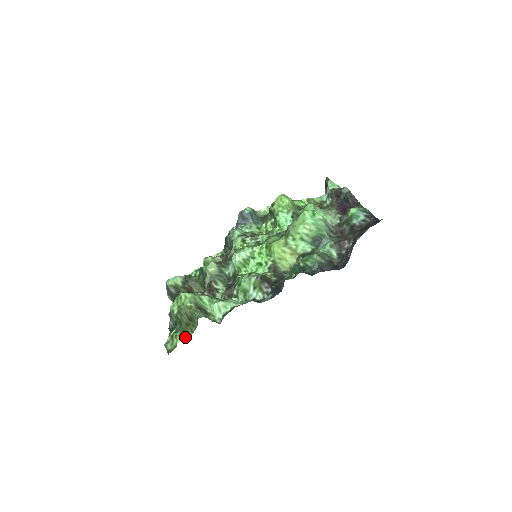
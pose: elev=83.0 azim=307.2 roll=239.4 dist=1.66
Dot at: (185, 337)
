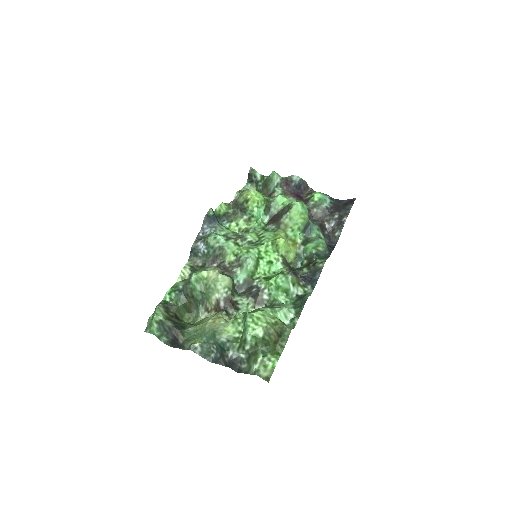
Dot at: (279, 355)
